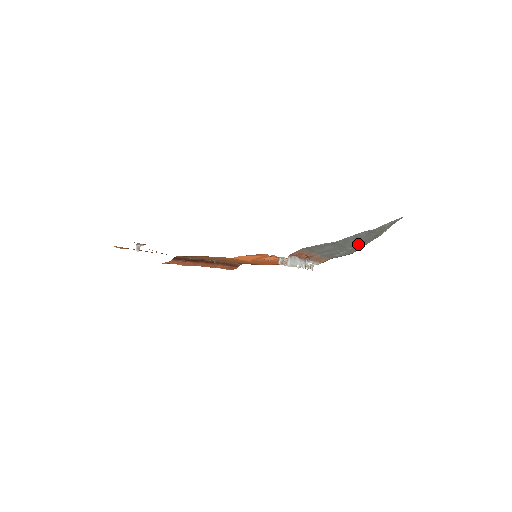
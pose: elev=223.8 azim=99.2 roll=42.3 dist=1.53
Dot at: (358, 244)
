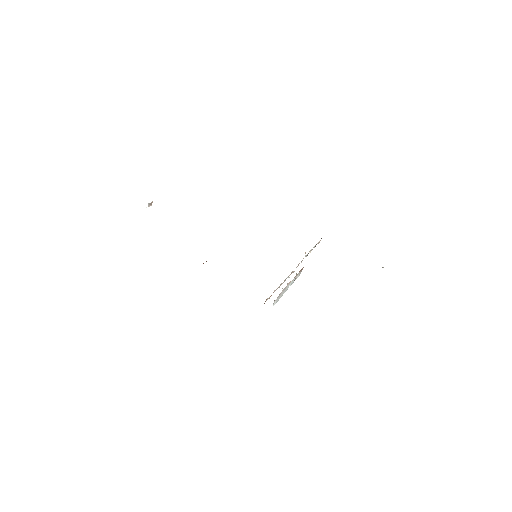
Dot at: occluded
